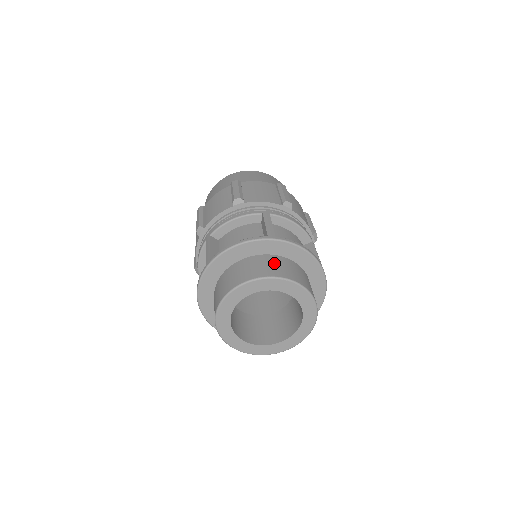
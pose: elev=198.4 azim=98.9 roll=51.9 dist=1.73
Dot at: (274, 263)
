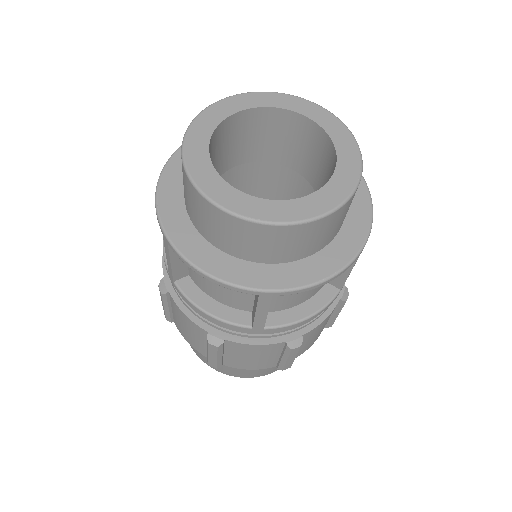
Dot at: occluded
